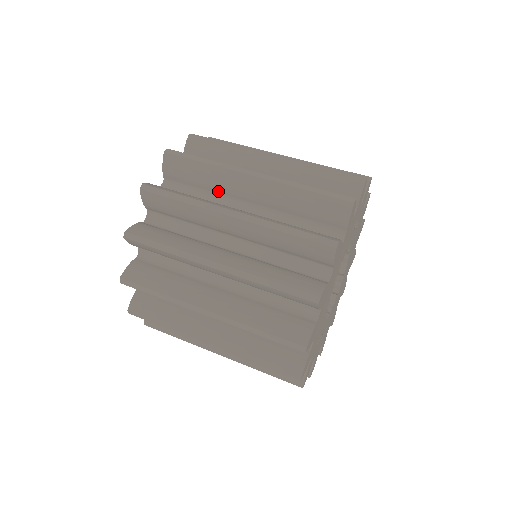
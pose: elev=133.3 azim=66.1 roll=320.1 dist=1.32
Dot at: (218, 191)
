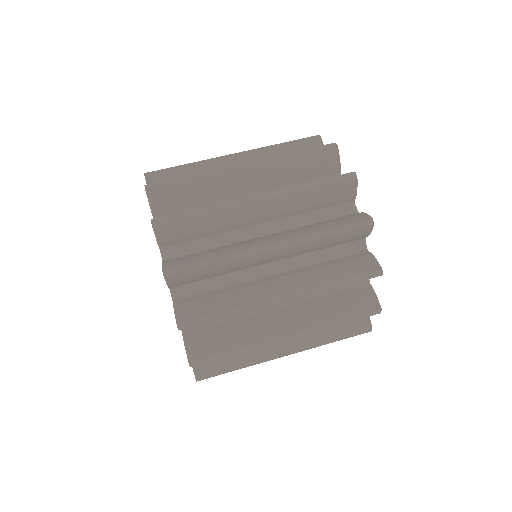
Dot at: (236, 270)
